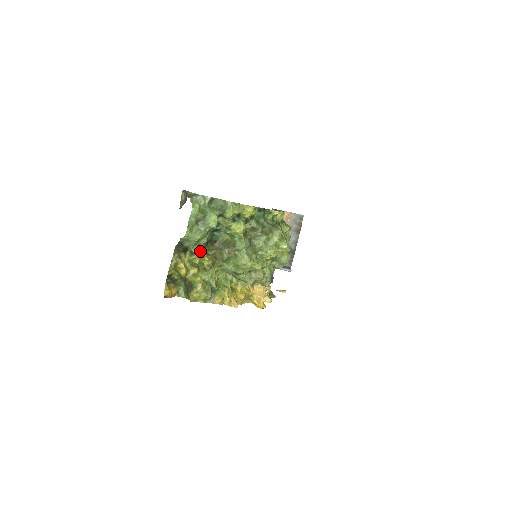
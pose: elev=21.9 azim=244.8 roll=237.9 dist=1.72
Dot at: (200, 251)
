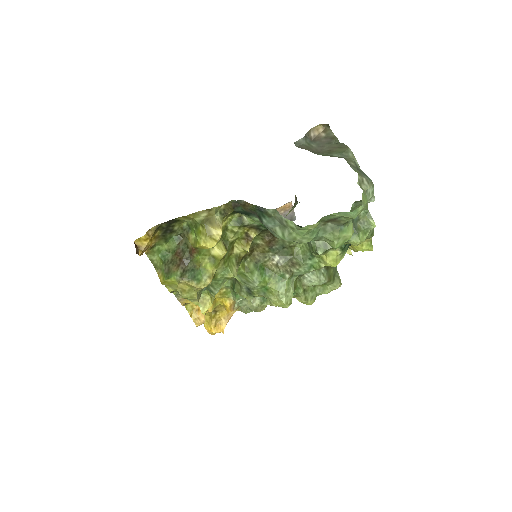
Dot at: (252, 229)
